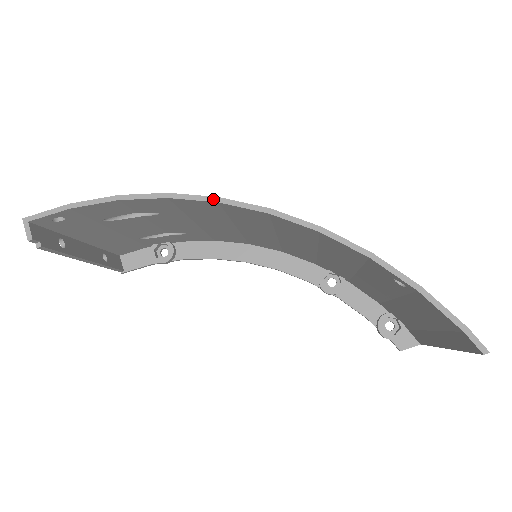
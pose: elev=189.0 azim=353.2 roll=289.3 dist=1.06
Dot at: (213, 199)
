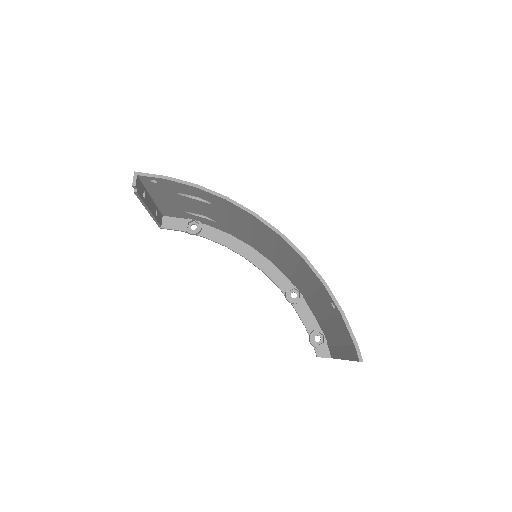
Dot at: (251, 212)
